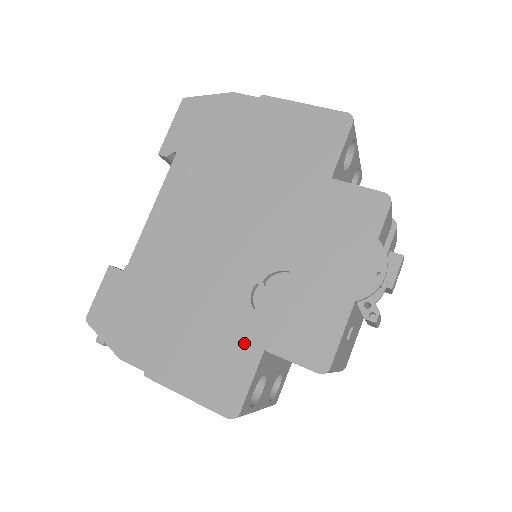
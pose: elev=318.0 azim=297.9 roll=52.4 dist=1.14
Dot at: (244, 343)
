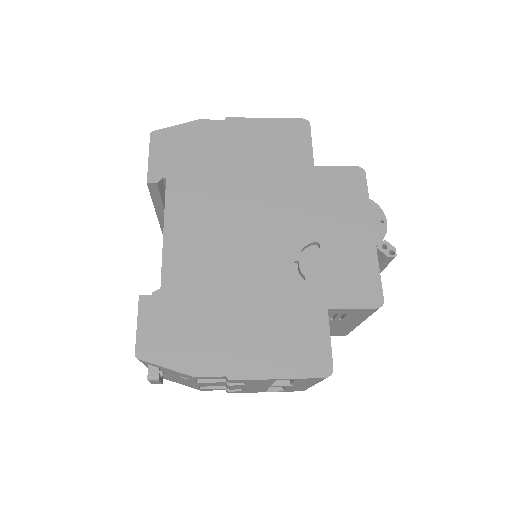
Dot at: (308, 311)
